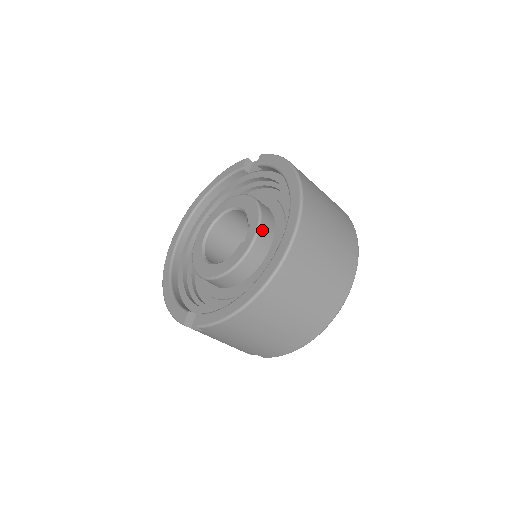
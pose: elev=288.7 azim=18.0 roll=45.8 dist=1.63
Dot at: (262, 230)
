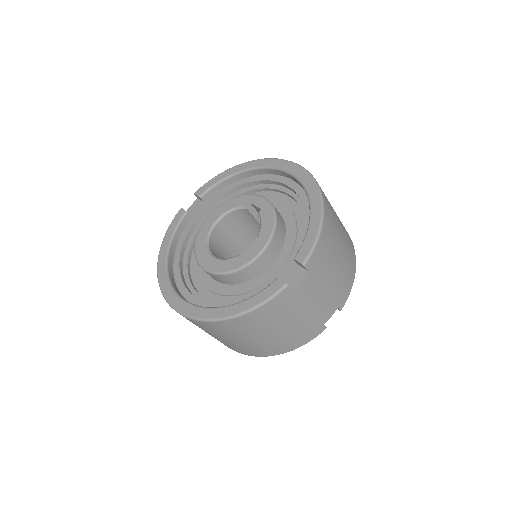
Dot at: occluded
